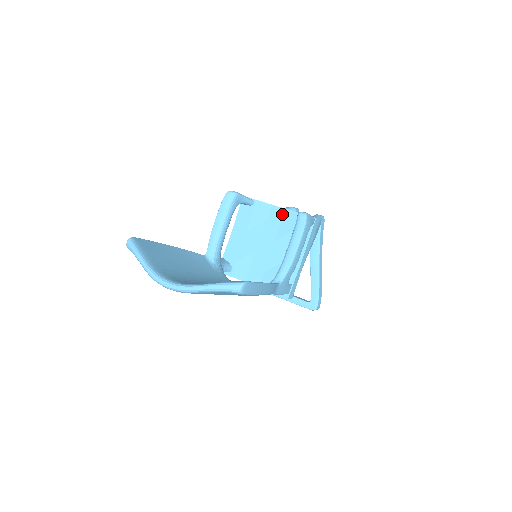
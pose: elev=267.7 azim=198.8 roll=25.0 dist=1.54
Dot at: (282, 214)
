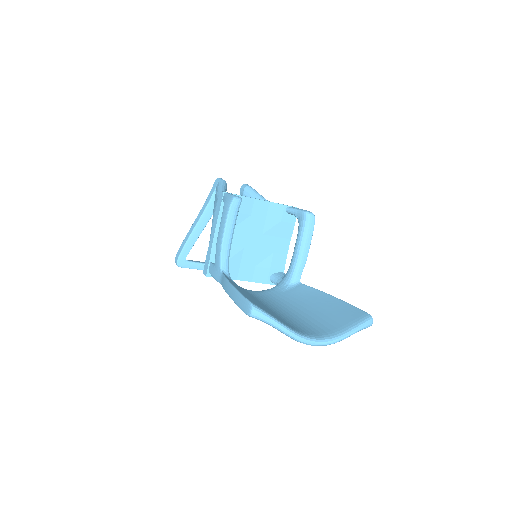
Dot at: (266, 207)
